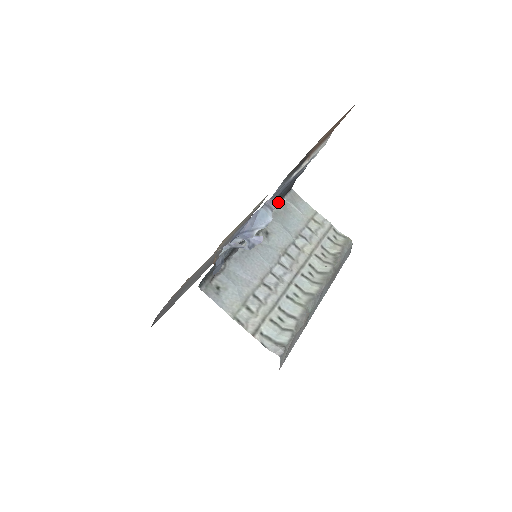
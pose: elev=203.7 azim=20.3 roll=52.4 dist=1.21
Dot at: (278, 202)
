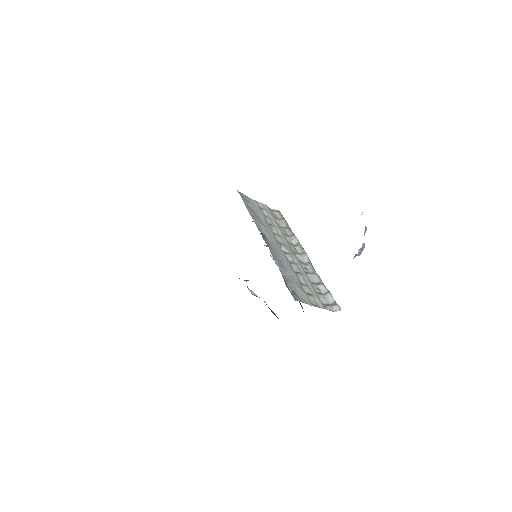
Dot at: (246, 207)
